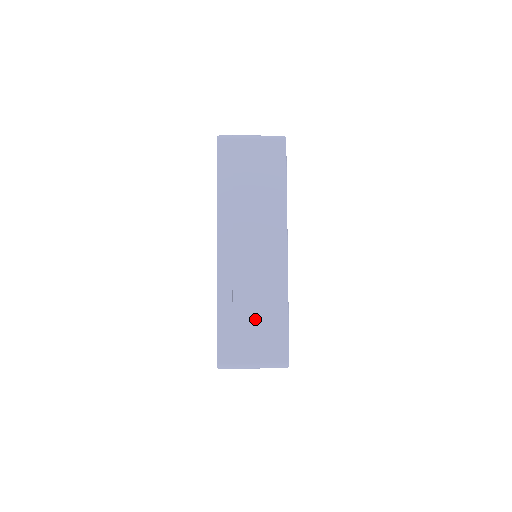
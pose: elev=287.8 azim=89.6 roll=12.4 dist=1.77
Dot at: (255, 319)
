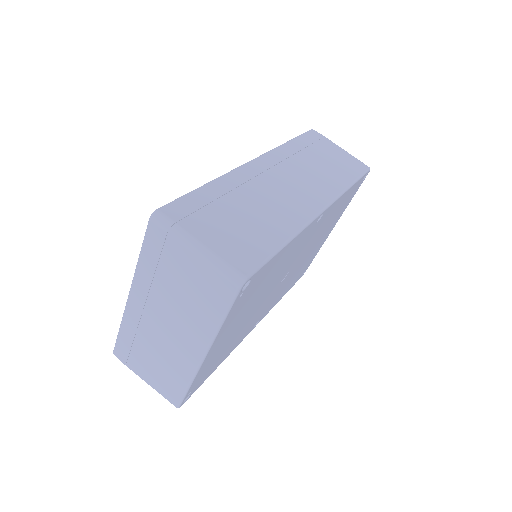
Dot at: (243, 218)
